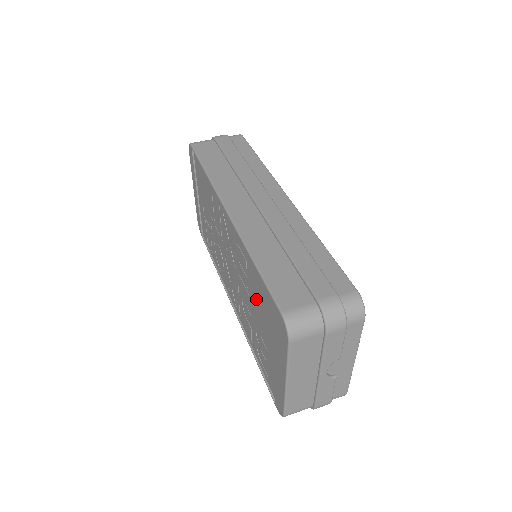
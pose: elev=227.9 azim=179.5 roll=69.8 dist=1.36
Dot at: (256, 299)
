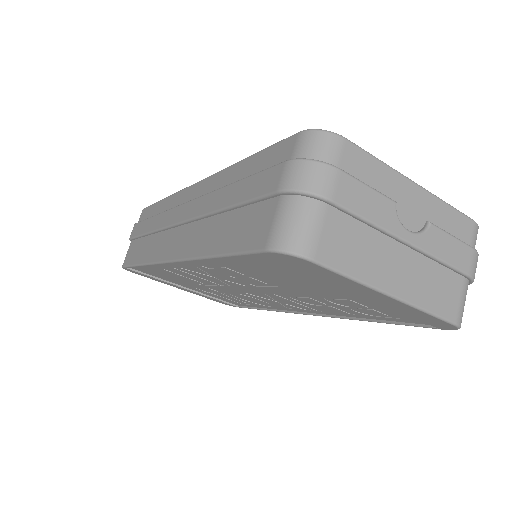
Dot at: (275, 280)
